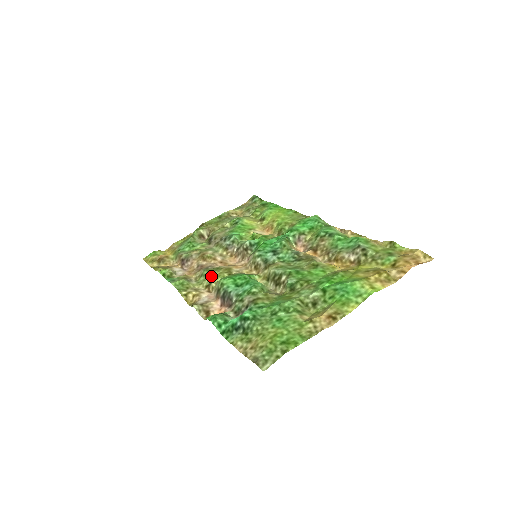
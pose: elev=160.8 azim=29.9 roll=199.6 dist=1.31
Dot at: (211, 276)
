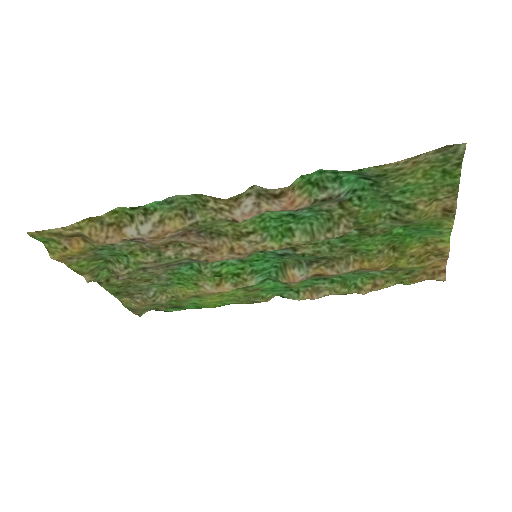
Dot at: (226, 222)
